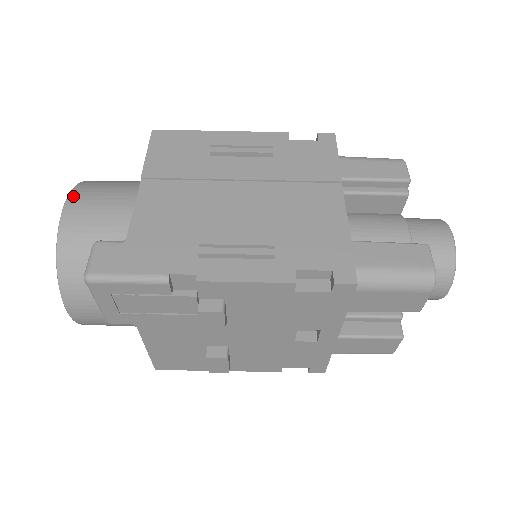
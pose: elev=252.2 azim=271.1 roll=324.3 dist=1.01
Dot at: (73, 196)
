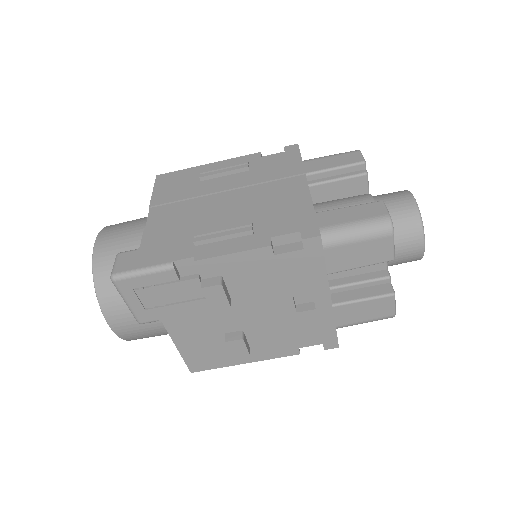
Dot at: (102, 233)
